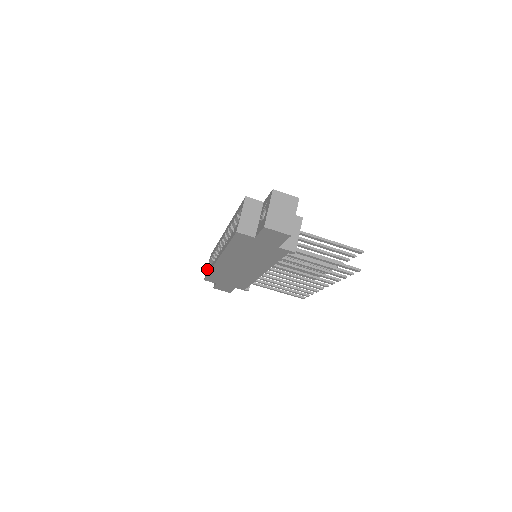
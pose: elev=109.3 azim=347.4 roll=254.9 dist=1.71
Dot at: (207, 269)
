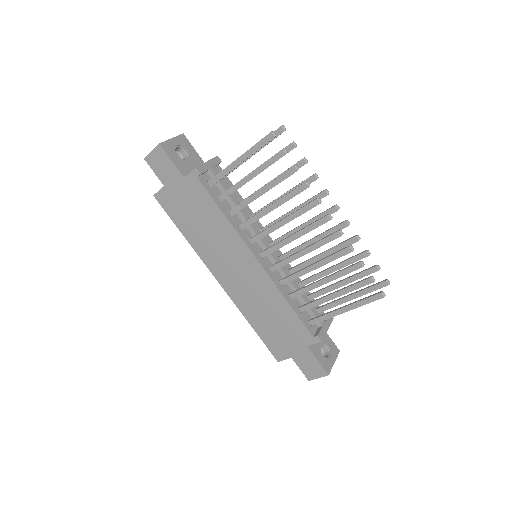
Dot at: occluded
